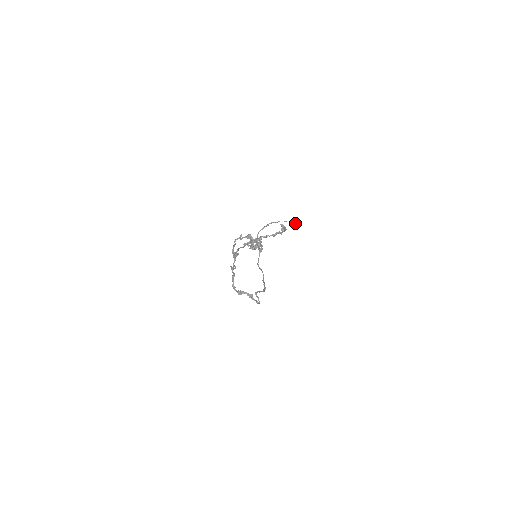
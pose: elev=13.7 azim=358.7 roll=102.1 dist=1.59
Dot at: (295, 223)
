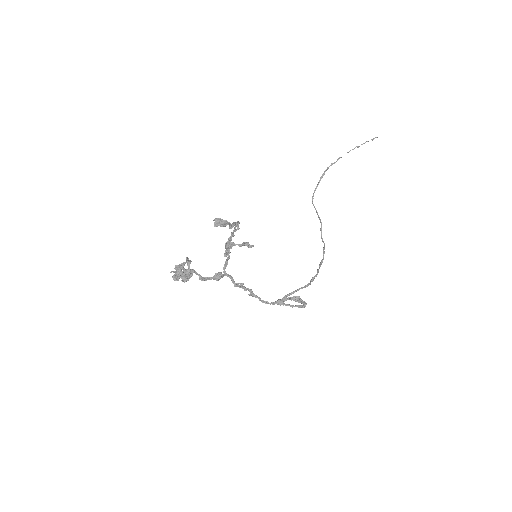
Dot at: occluded
